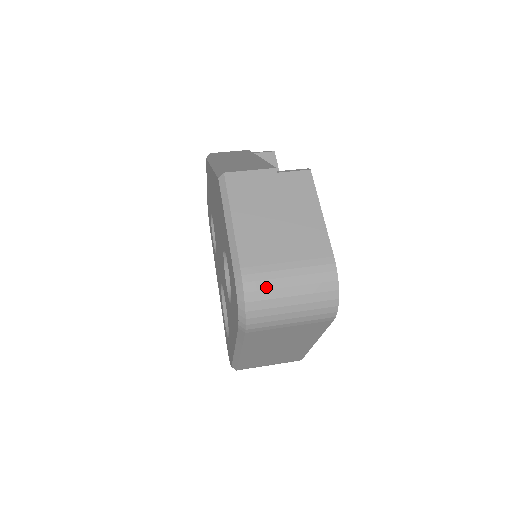
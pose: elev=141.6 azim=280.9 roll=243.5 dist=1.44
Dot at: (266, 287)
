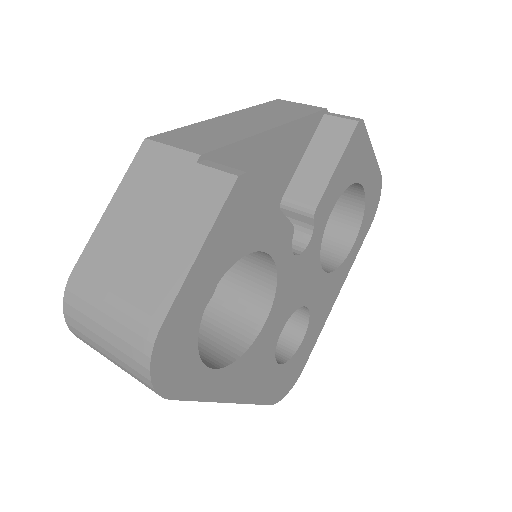
Dot at: (82, 309)
